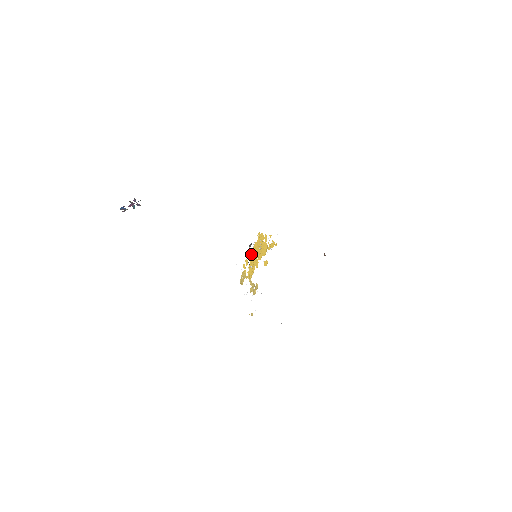
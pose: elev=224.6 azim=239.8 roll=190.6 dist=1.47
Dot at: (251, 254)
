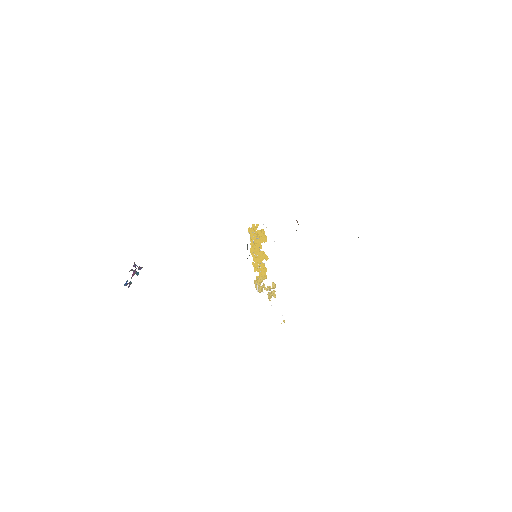
Dot at: (252, 255)
